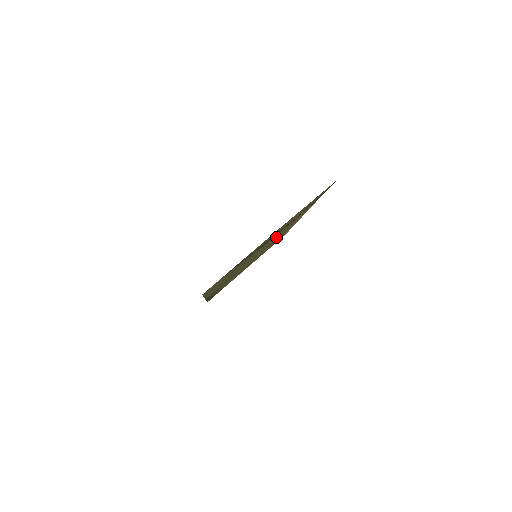
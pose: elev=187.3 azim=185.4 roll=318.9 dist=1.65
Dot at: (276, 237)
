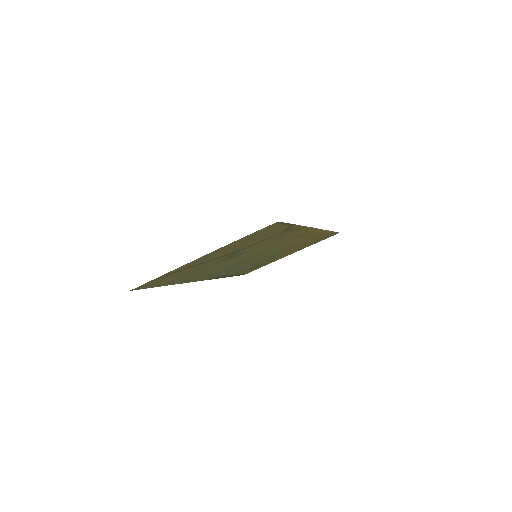
Dot at: (272, 245)
